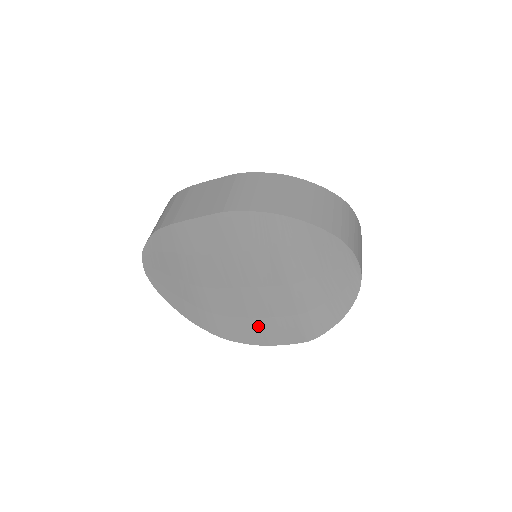
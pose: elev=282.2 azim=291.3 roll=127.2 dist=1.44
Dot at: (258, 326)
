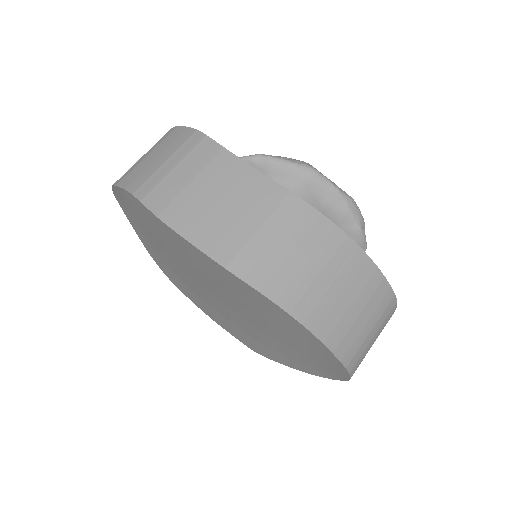
Dot at: (213, 312)
